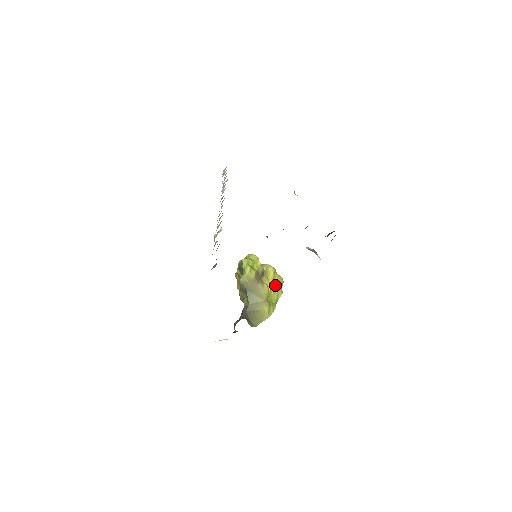
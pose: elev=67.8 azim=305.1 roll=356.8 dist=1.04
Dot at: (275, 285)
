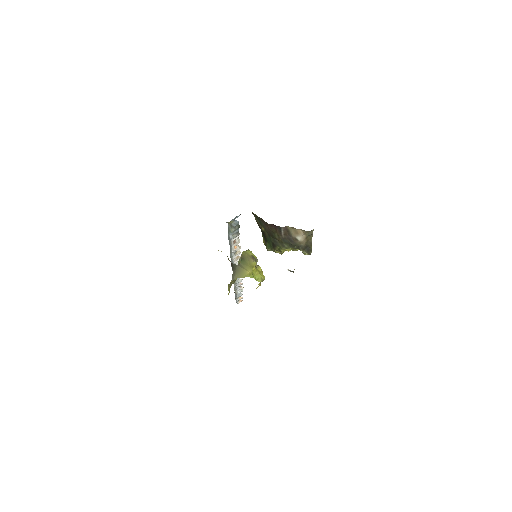
Dot at: (259, 273)
